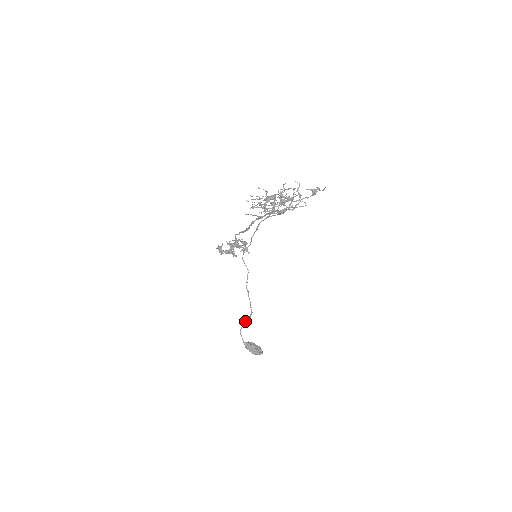
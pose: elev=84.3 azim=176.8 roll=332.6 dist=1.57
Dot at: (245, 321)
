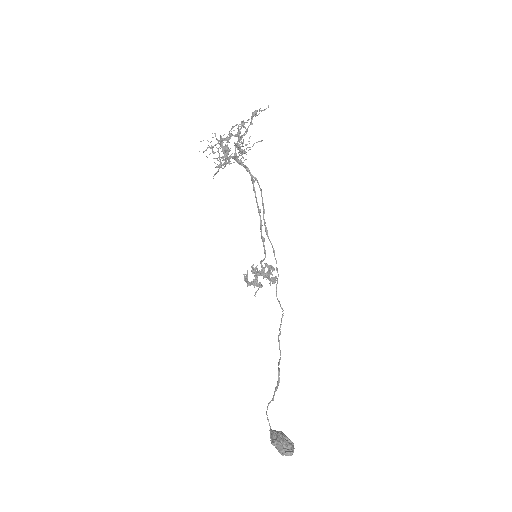
Dot at: (274, 391)
